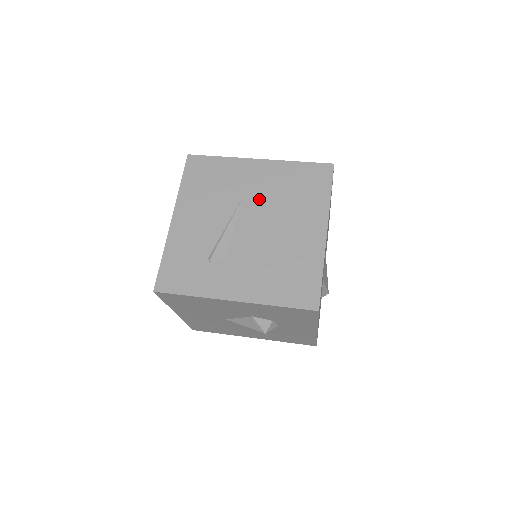
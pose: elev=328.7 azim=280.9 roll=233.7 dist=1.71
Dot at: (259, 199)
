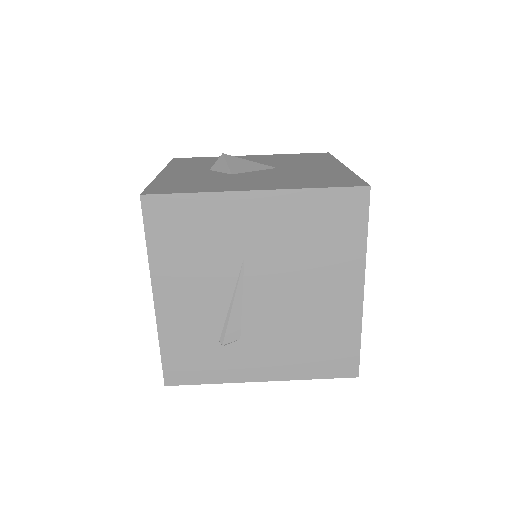
Dot at: (268, 256)
